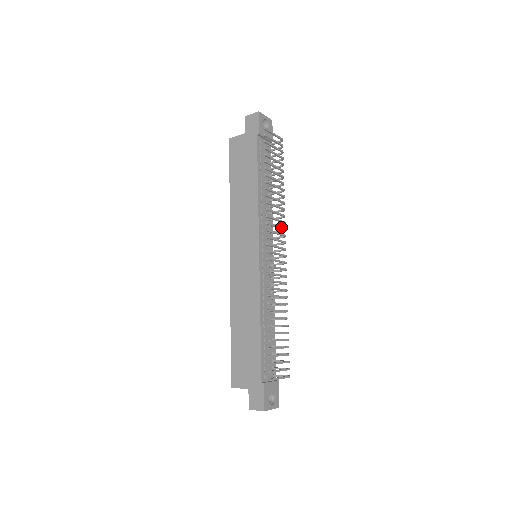
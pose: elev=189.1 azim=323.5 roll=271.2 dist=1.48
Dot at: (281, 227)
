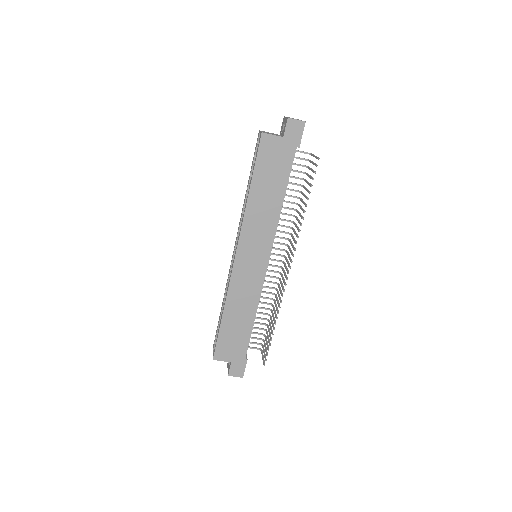
Dot at: occluded
